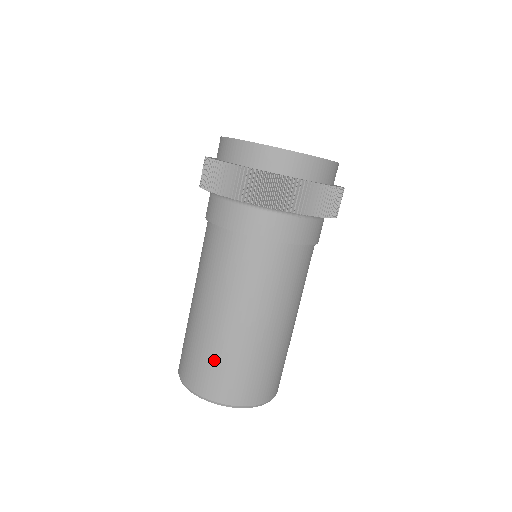
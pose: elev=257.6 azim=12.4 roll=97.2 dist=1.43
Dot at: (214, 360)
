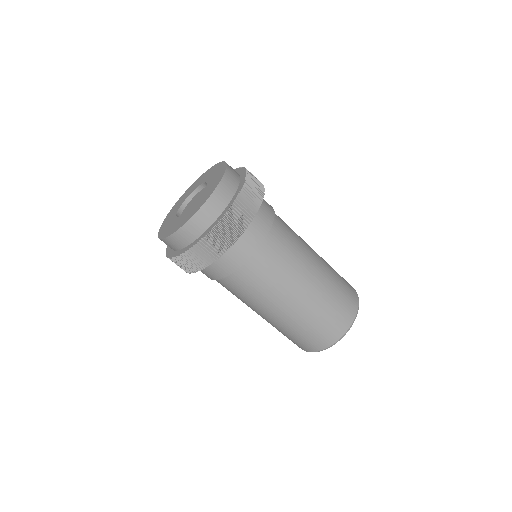
Dot at: (315, 324)
